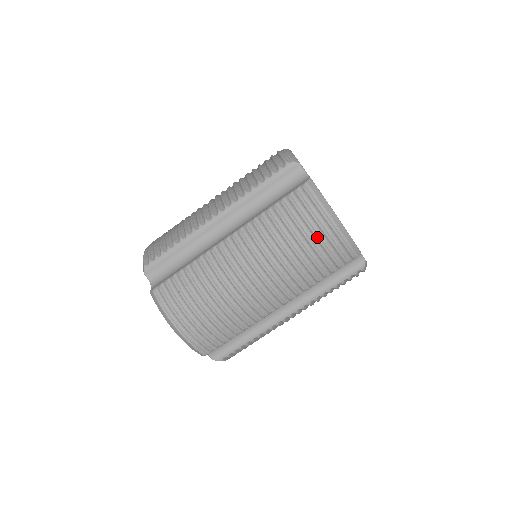
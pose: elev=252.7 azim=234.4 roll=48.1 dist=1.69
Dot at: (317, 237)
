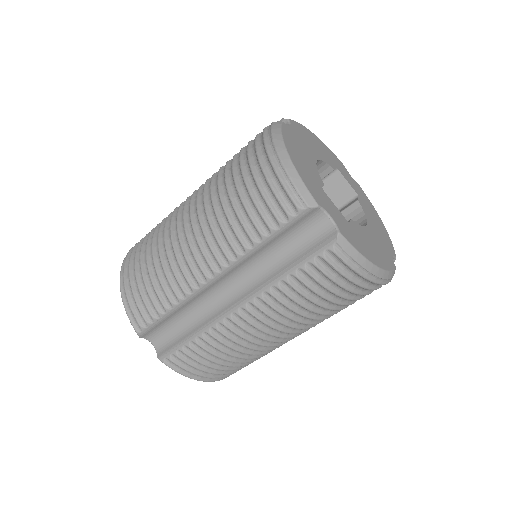
Dot at: (353, 293)
